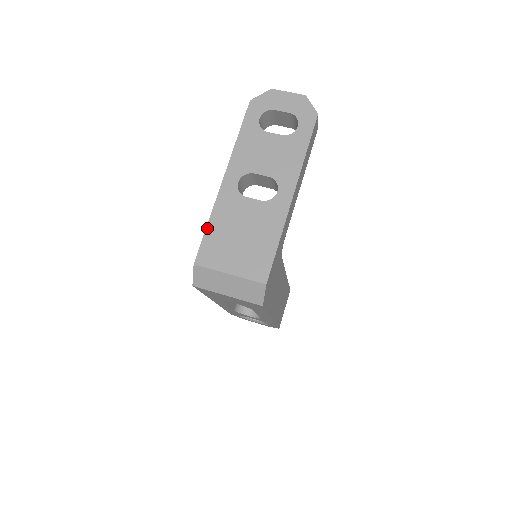
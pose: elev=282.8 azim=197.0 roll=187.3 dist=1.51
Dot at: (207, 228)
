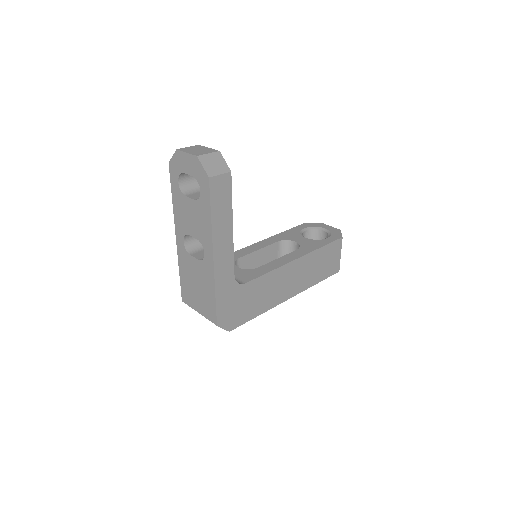
Dot at: (180, 276)
